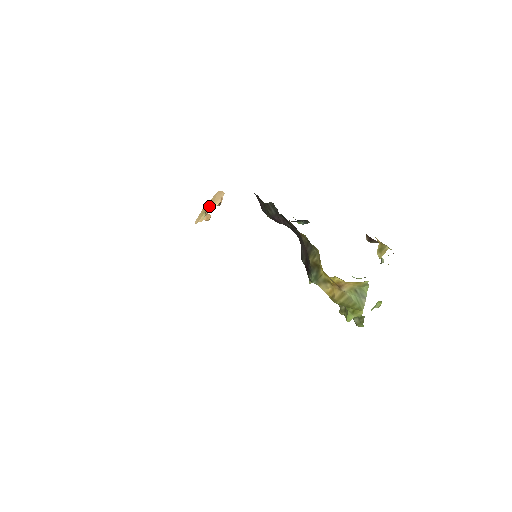
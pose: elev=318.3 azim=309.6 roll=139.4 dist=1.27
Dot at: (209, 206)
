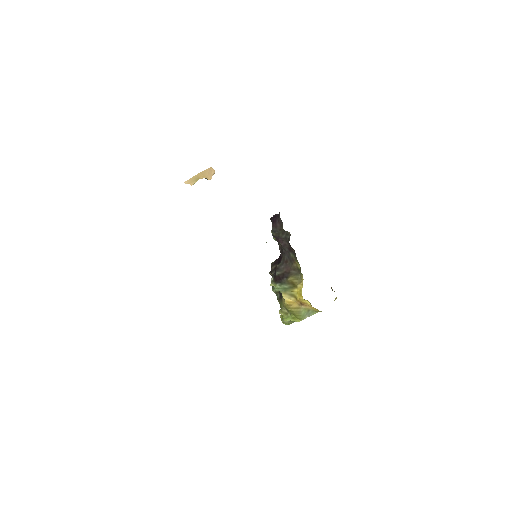
Dot at: (203, 177)
